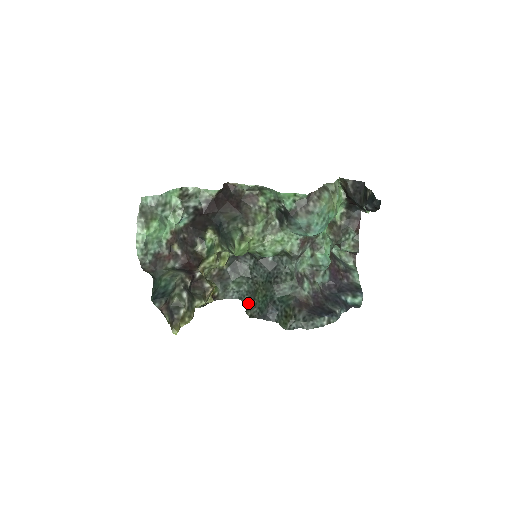
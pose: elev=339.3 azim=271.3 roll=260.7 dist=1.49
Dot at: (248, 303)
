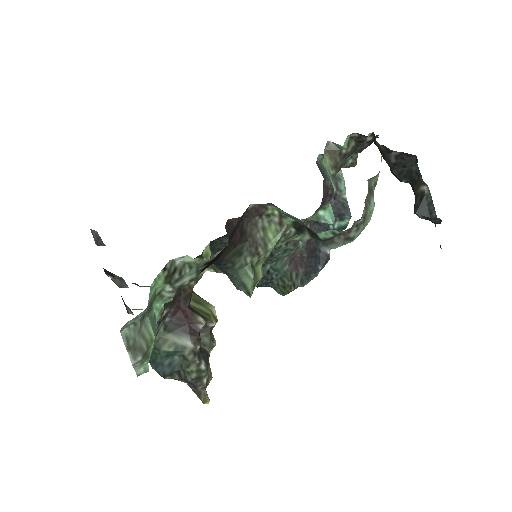
Dot at: occluded
